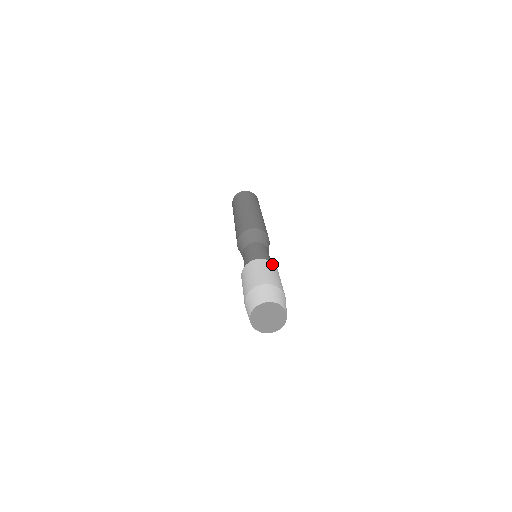
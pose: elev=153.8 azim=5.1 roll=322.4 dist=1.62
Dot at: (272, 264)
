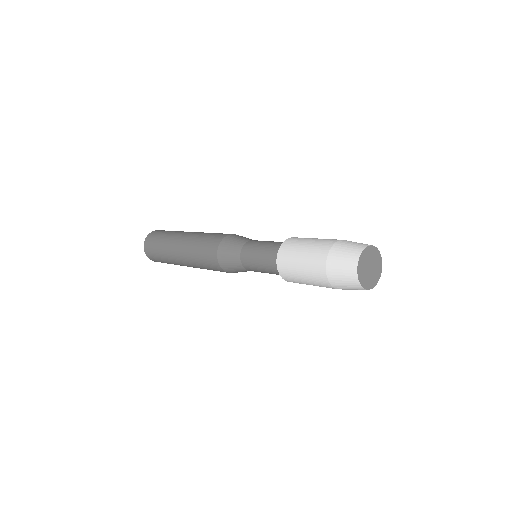
Dot at: occluded
